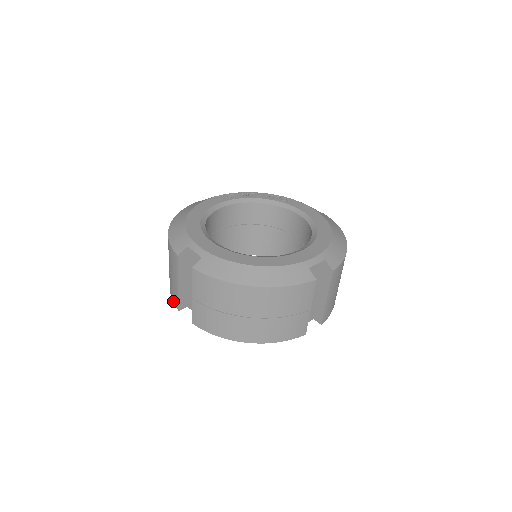
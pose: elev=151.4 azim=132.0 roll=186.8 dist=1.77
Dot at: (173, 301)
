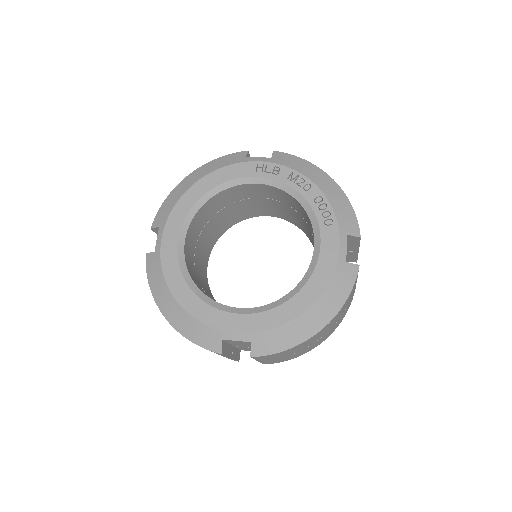
Dot at: occluded
